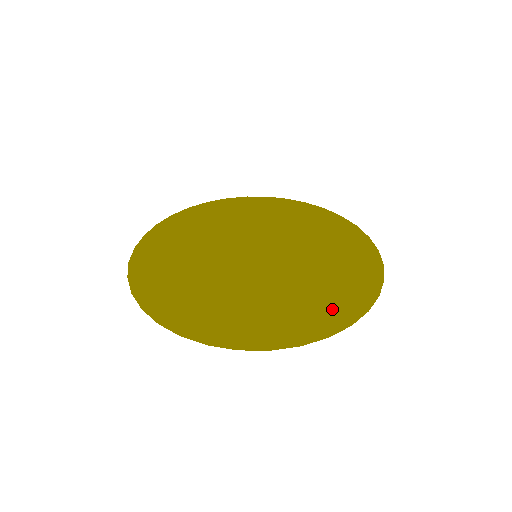
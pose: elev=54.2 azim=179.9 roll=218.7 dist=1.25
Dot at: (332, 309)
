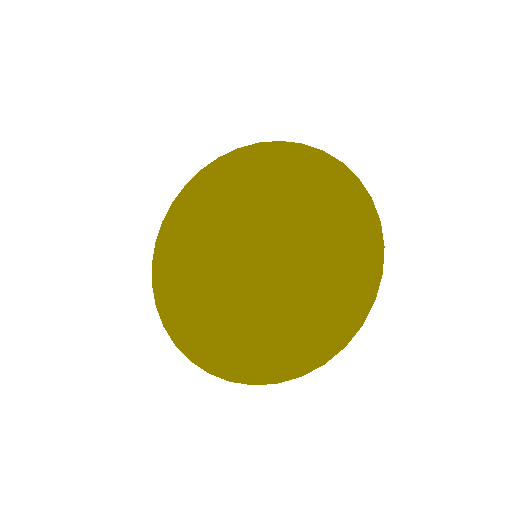
Dot at: (358, 246)
